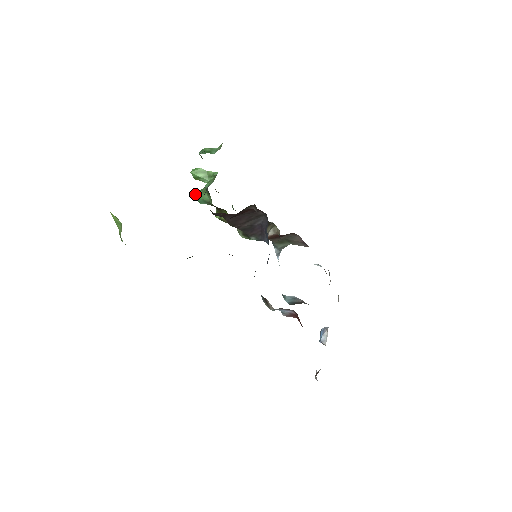
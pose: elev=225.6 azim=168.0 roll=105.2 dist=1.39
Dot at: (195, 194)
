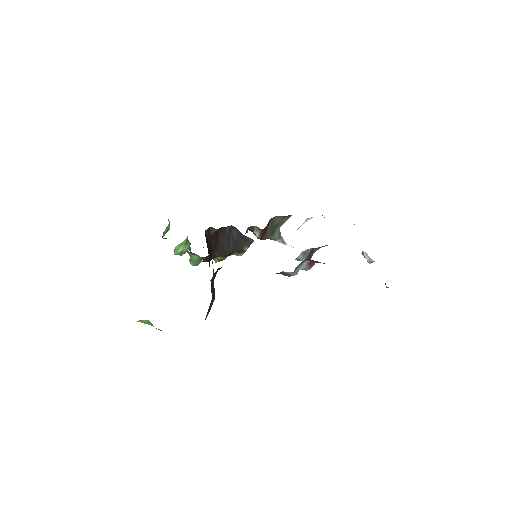
Dot at: (190, 263)
